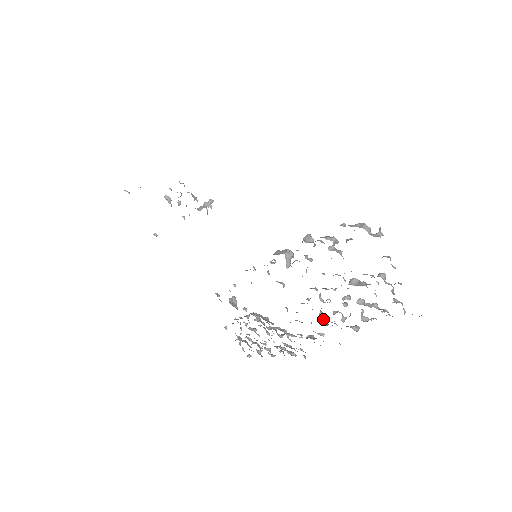
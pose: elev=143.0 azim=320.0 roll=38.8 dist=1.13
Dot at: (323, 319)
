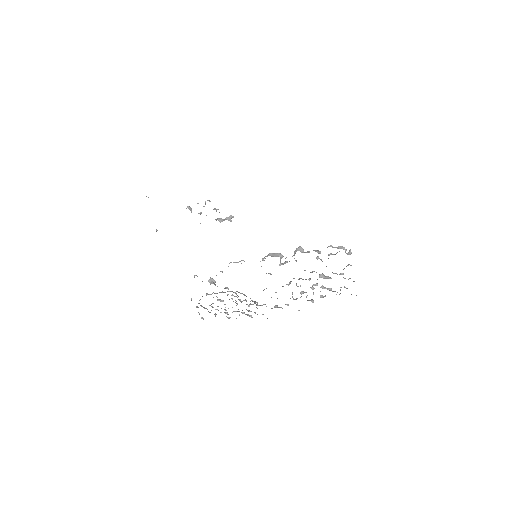
Dot at: (292, 296)
